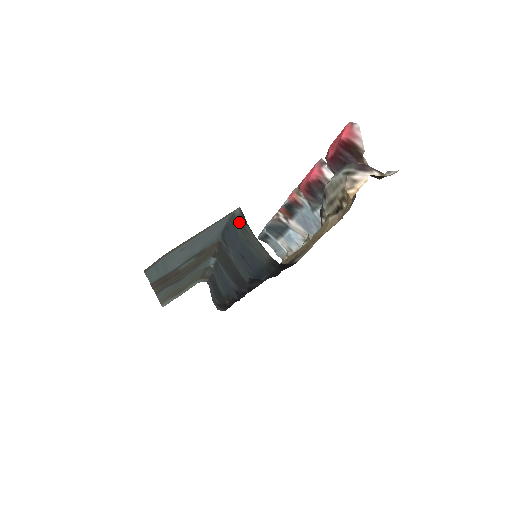
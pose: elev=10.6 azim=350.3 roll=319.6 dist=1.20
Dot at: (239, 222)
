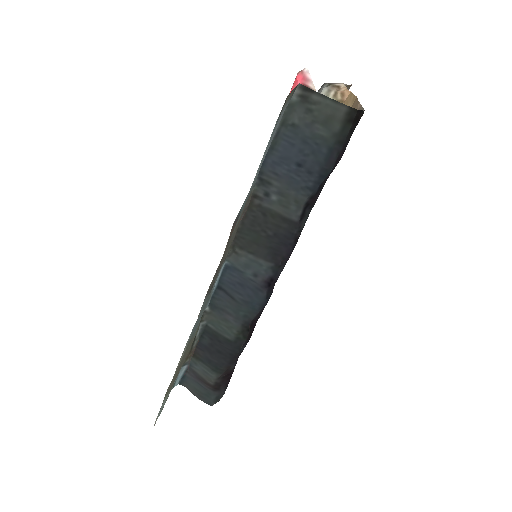
Dot at: (300, 103)
